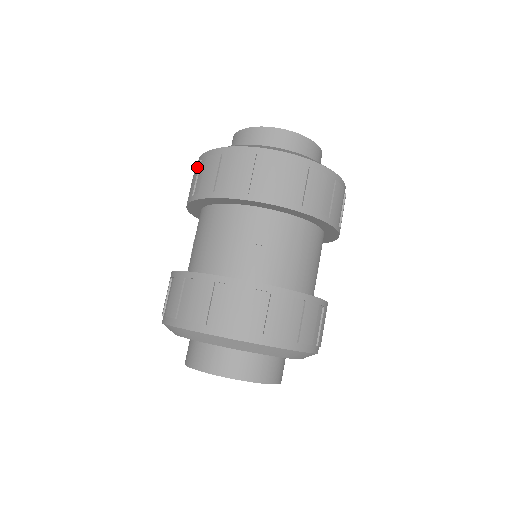
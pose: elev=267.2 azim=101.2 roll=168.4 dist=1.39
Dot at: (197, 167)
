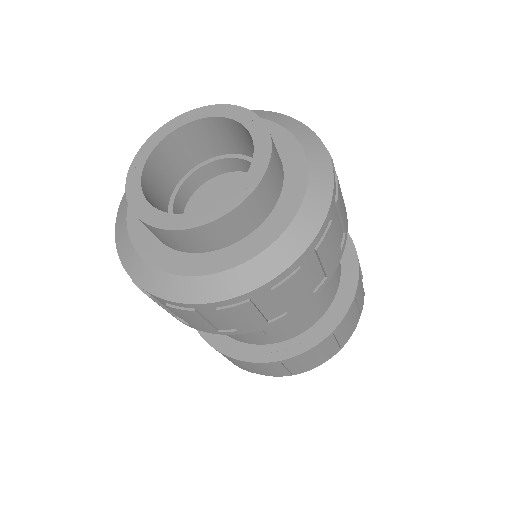
Dot at: occluded
